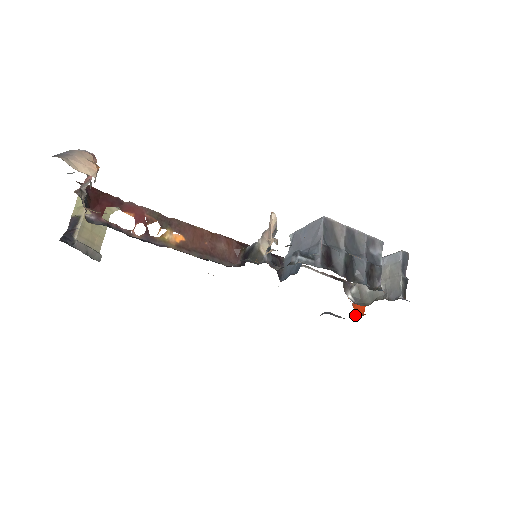
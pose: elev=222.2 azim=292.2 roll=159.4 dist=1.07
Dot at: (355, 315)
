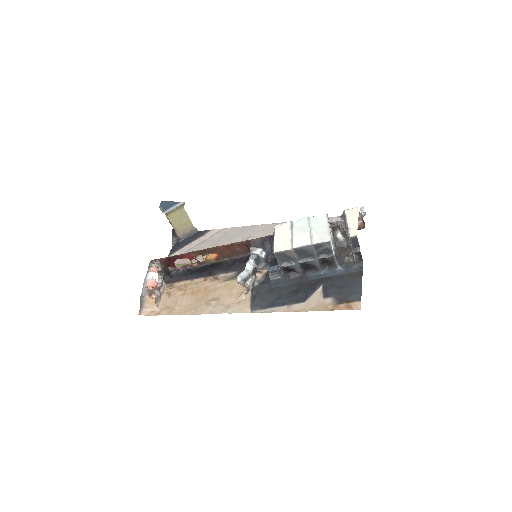
Dot at: occluded
